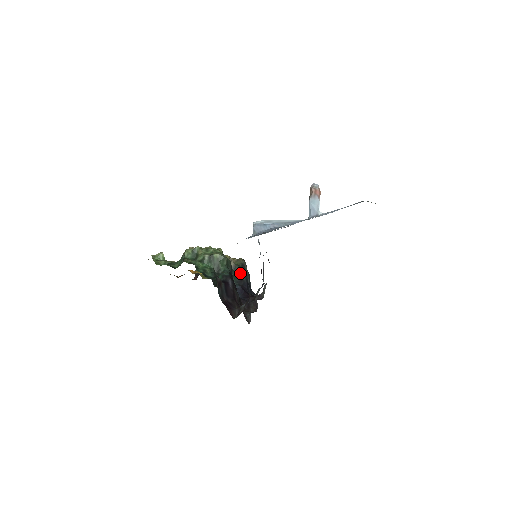
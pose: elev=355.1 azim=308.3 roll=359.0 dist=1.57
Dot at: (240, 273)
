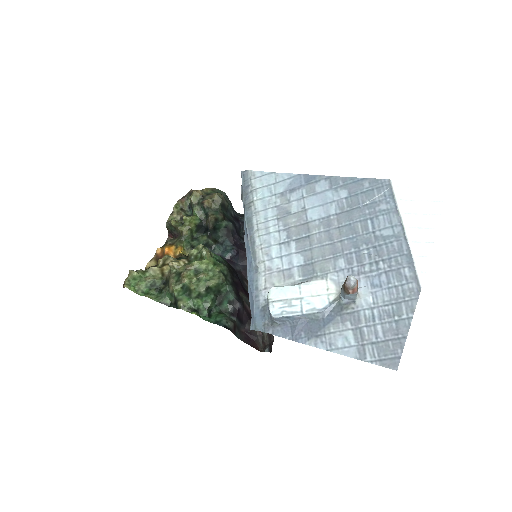
Dot at: (224, 223)
